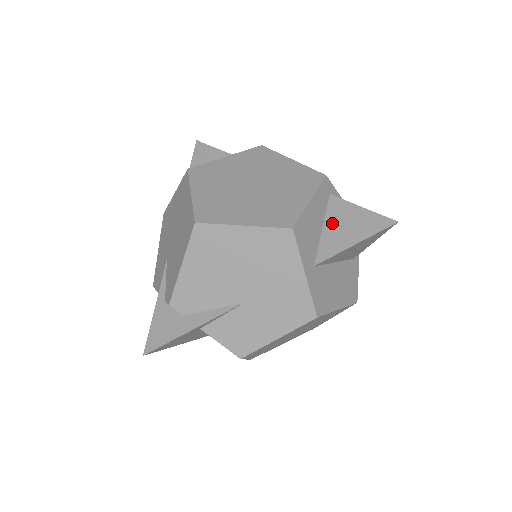
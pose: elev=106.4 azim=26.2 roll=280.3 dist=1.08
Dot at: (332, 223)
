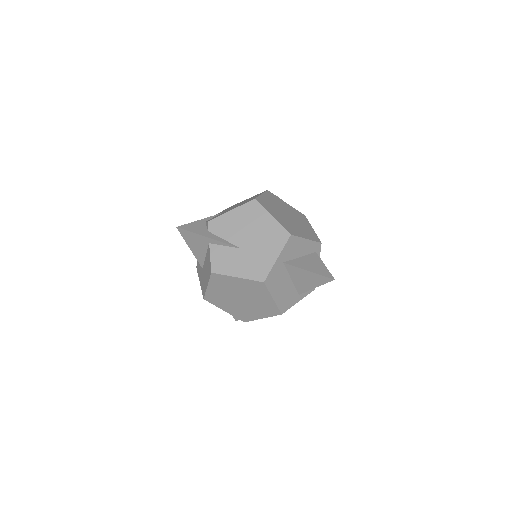
Dot at: (306, 259)
